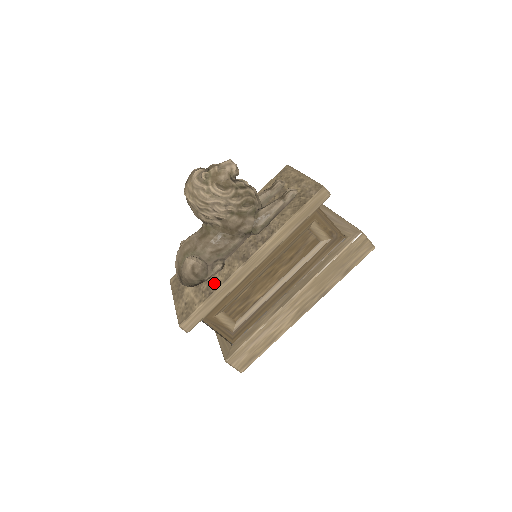
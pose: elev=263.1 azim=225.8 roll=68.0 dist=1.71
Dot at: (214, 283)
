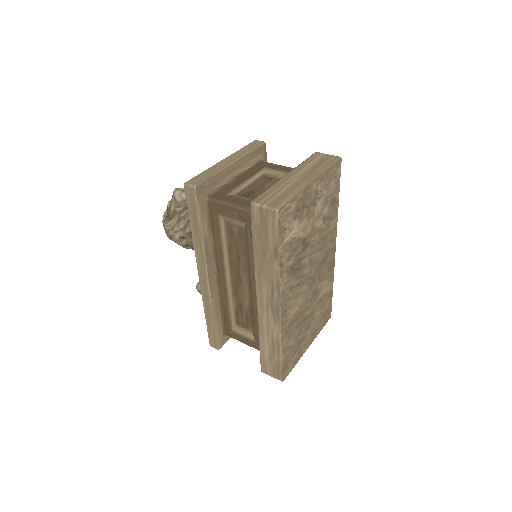
Dot at: occluded
